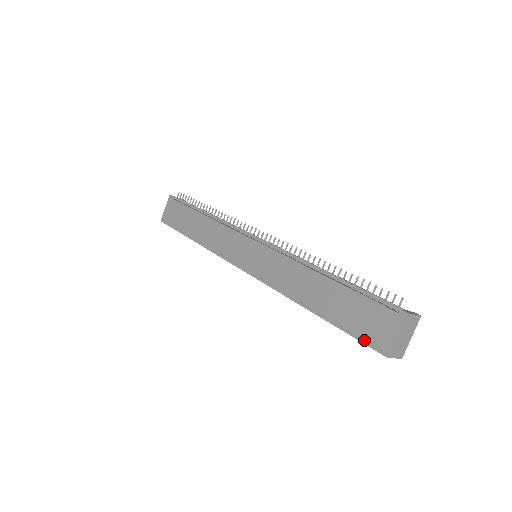
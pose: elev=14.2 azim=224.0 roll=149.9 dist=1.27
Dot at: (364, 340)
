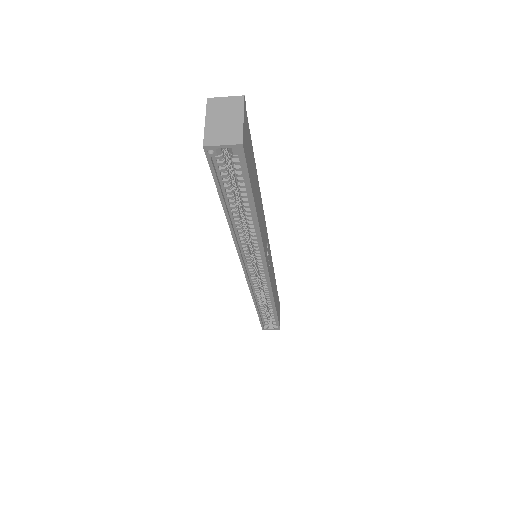
Dot at: (211, 168)
